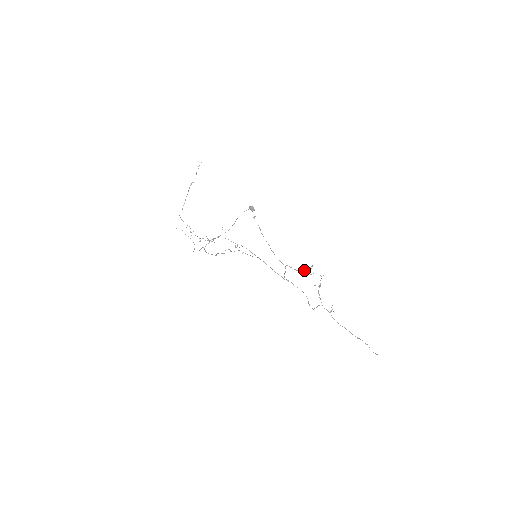
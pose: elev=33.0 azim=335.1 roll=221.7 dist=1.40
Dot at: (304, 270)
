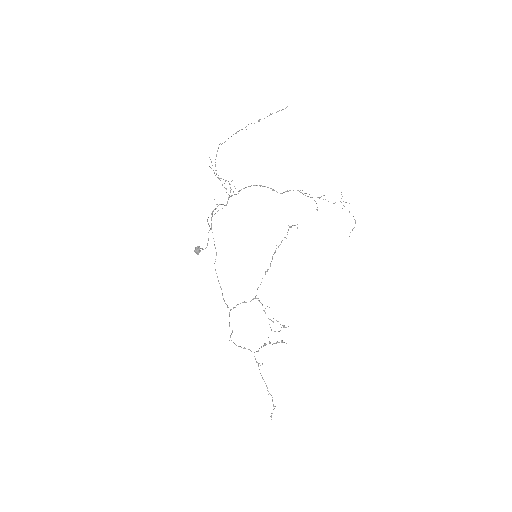
Dot at: occluded
